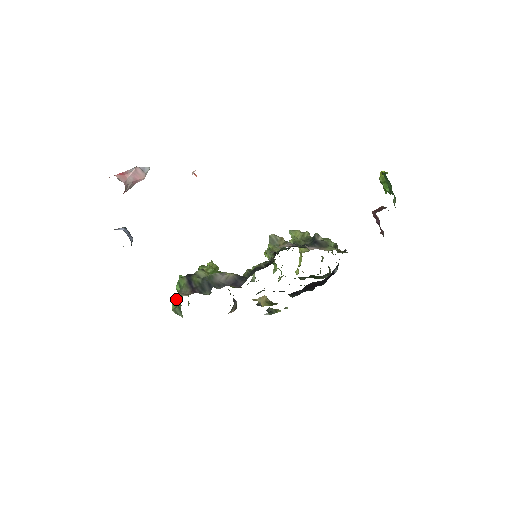
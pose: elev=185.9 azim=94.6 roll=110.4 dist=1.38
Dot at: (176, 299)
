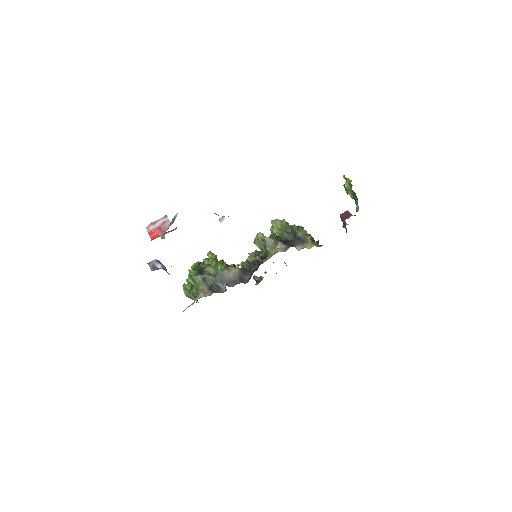
Dot at: (186, 286)
